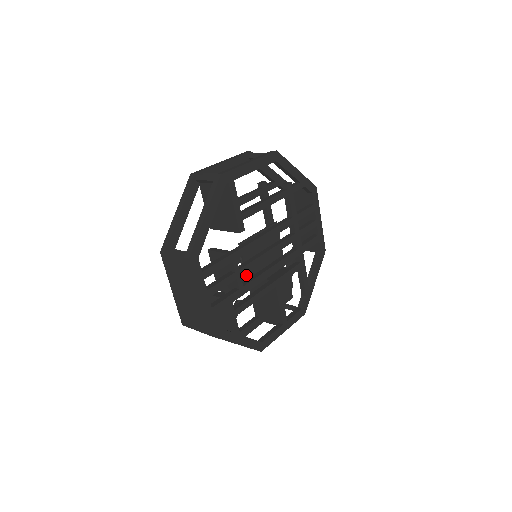
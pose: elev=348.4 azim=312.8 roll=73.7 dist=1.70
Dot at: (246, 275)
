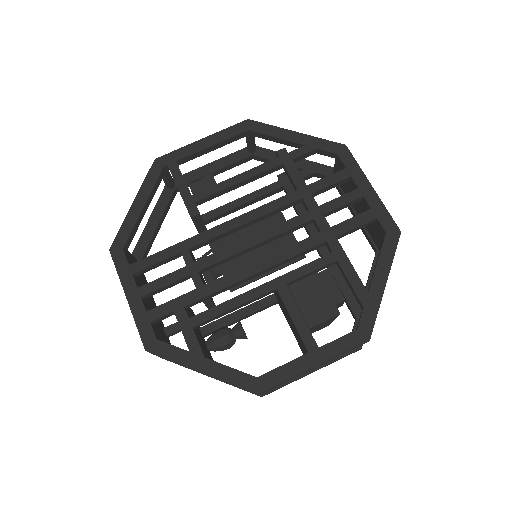
Dot at: occluded
